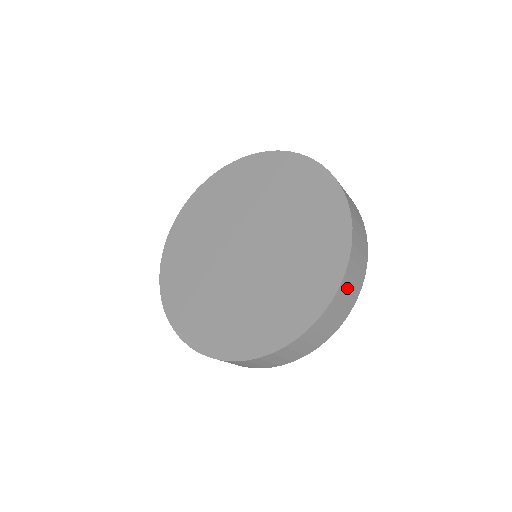
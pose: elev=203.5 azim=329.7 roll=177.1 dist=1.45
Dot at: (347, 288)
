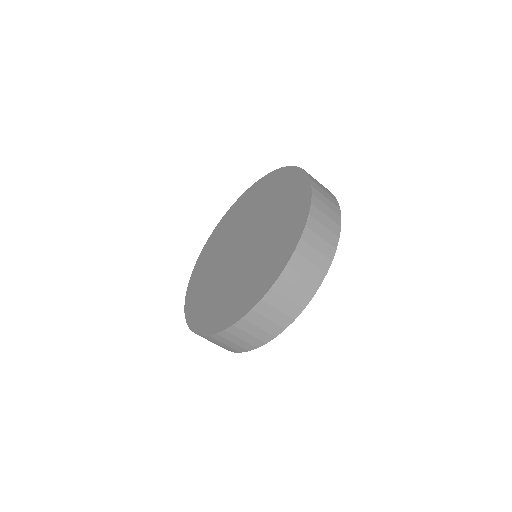
Dot at: (313, 242)
